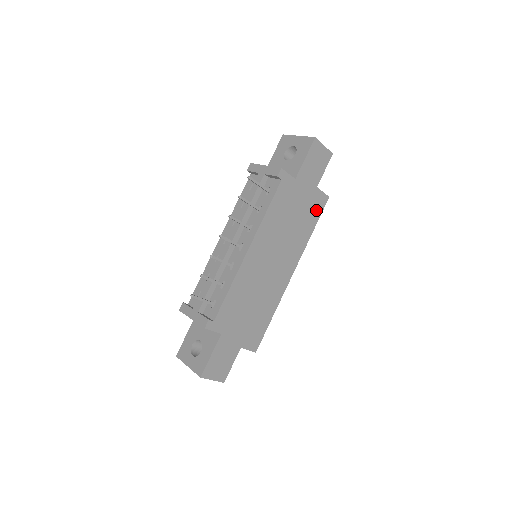
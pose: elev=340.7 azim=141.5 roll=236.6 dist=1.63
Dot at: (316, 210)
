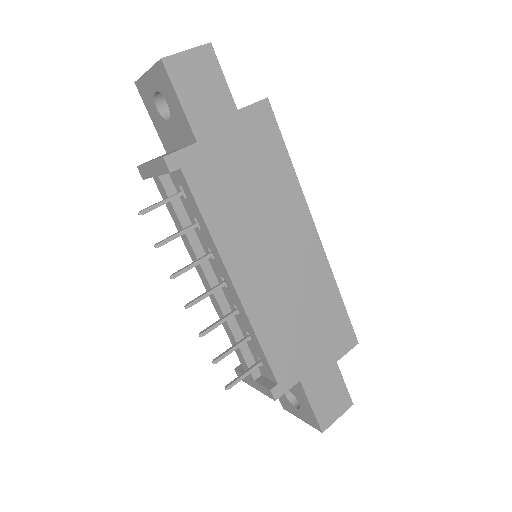
Dot at: (267, 135)
